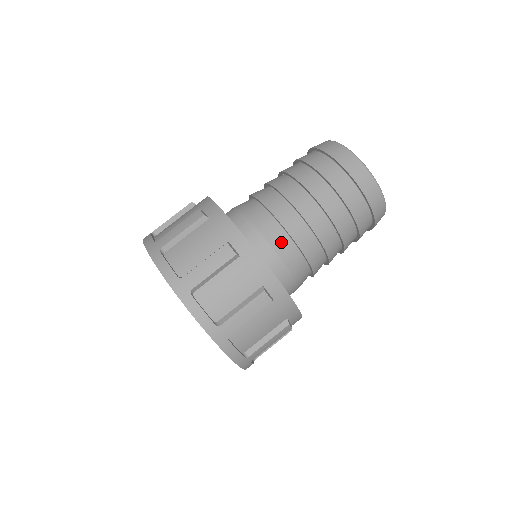
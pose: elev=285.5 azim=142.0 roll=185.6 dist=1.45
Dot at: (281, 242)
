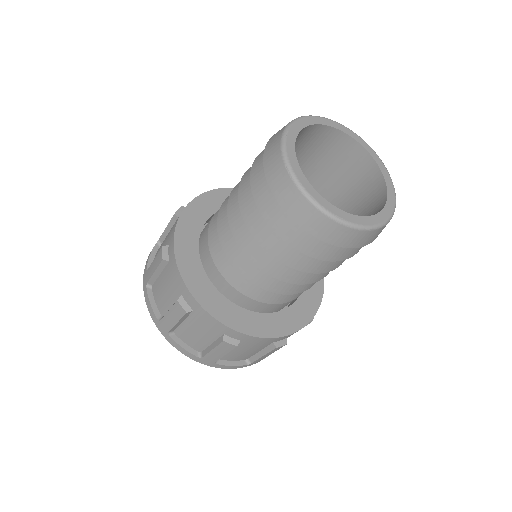
Dot at: (218, 251)
